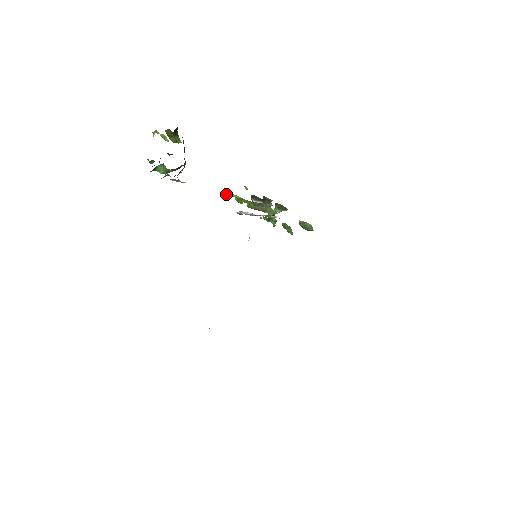
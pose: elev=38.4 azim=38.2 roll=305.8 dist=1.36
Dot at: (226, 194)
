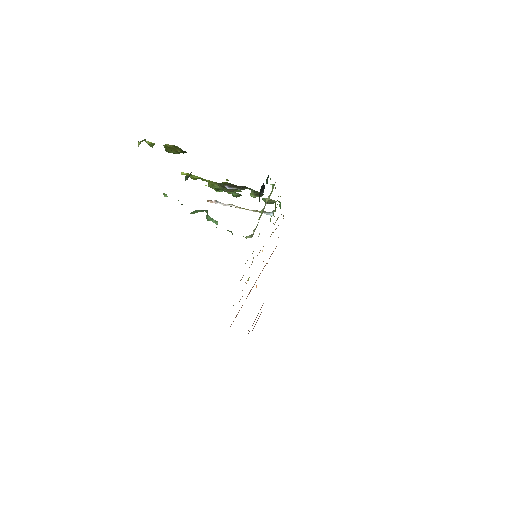
Dot at: (183, 174)
